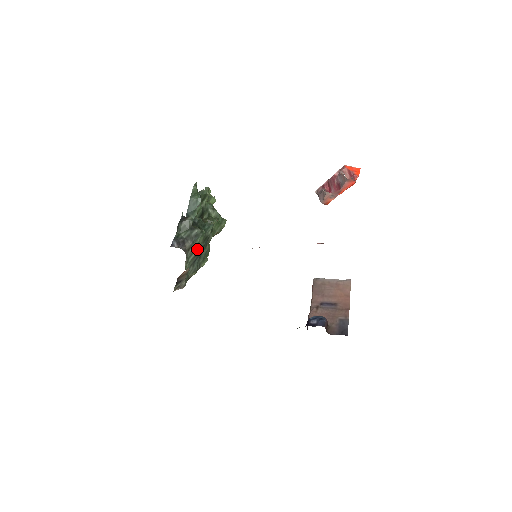
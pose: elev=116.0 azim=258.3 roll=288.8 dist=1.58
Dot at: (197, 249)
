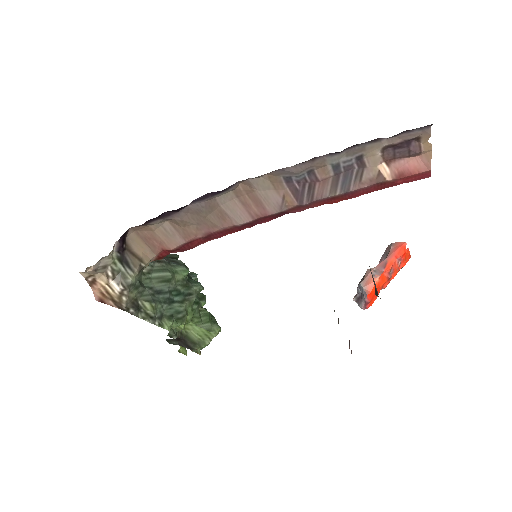
Dot at: (170, 273)
